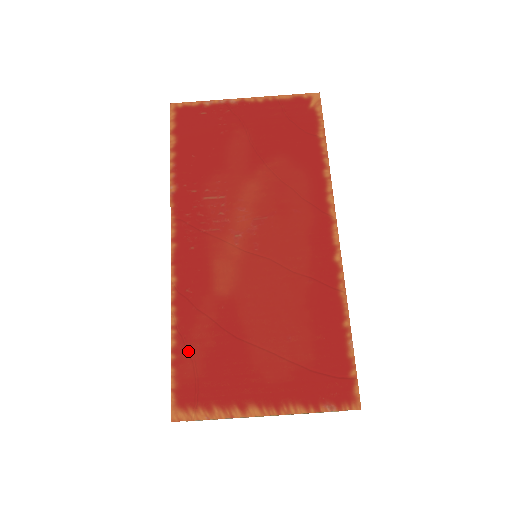
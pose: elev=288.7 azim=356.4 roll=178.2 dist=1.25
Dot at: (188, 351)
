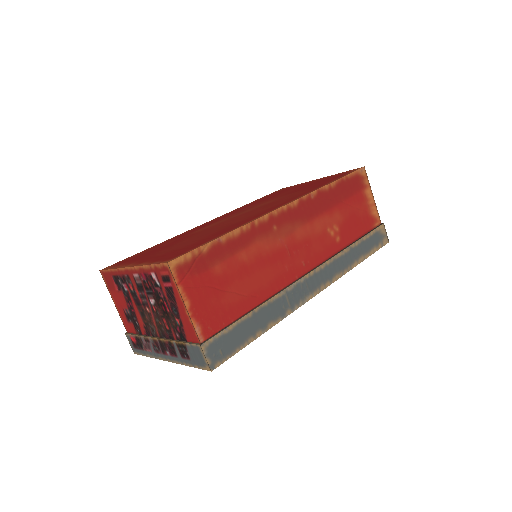
Dot at: (148, 250)
